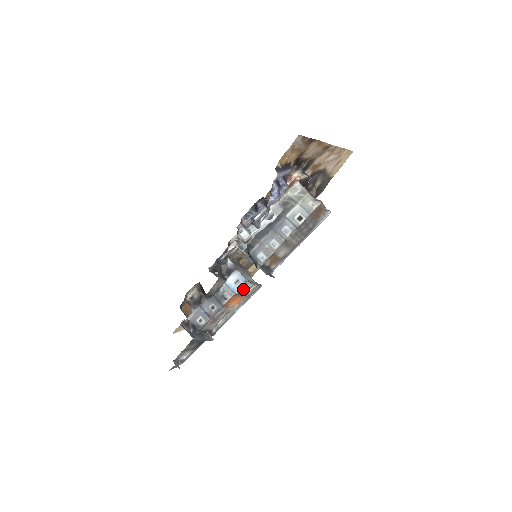
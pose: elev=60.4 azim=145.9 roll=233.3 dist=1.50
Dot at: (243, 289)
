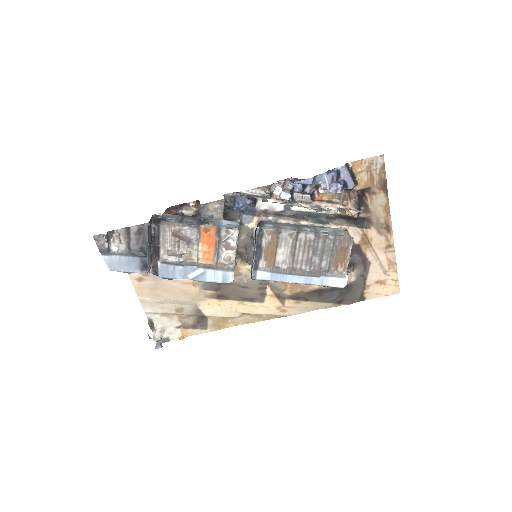
Dot at: (228, 231)
